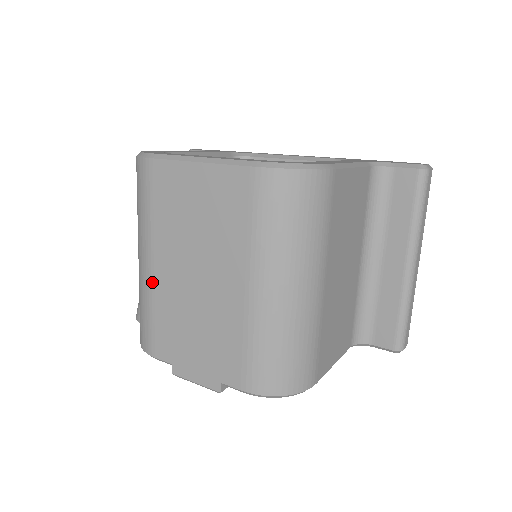
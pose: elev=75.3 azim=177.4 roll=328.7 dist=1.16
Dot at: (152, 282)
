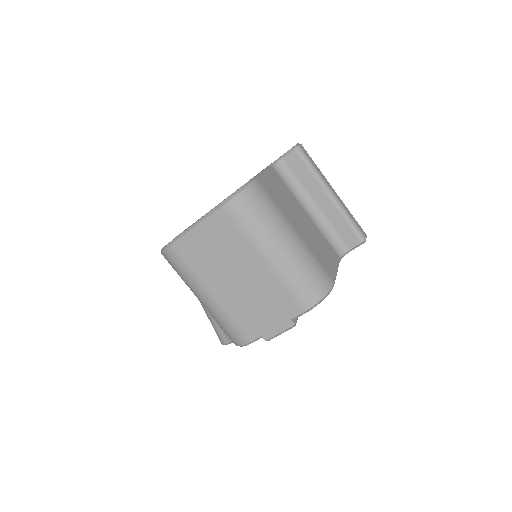
Dot at: (218, 304)
